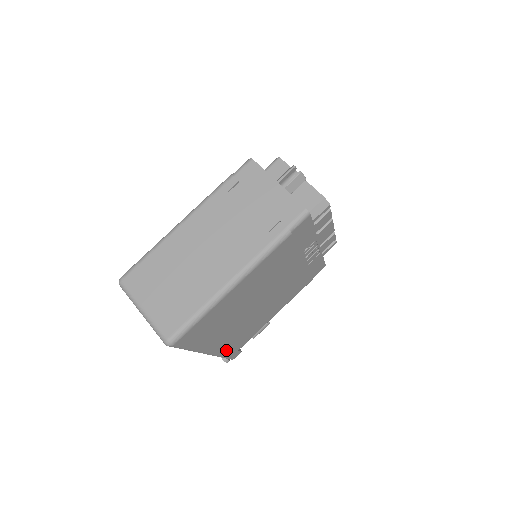
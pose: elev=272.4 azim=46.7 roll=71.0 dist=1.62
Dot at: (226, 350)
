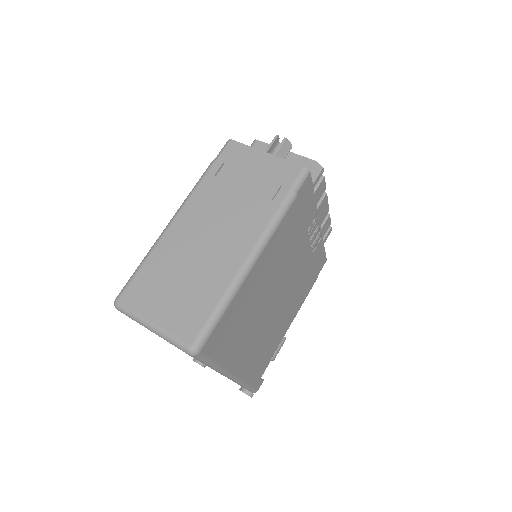
Dot at: (250, 374)
